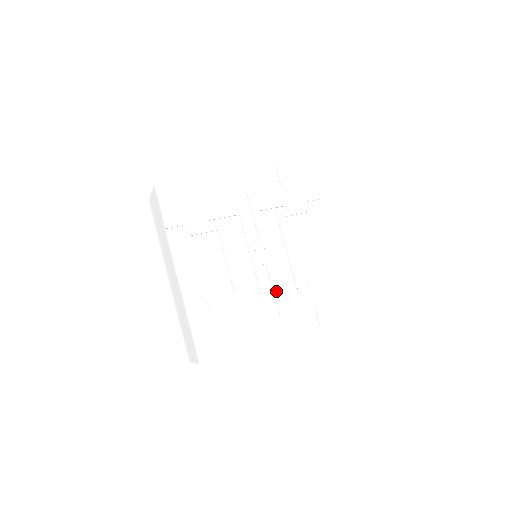
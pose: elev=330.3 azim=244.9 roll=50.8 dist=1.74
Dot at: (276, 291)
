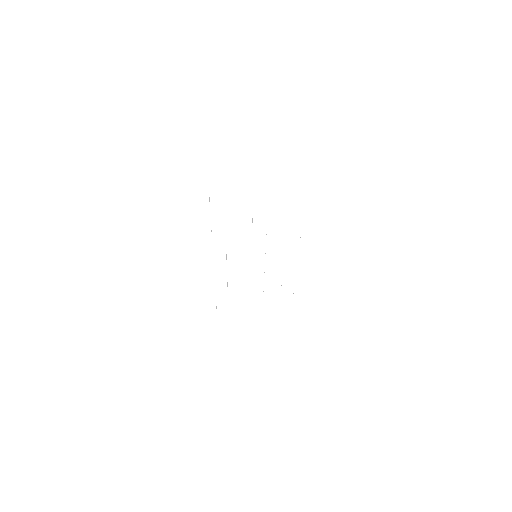
Dot at: (259, 290)
